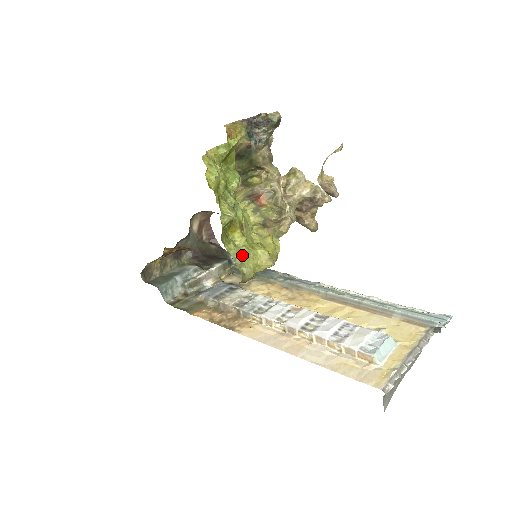
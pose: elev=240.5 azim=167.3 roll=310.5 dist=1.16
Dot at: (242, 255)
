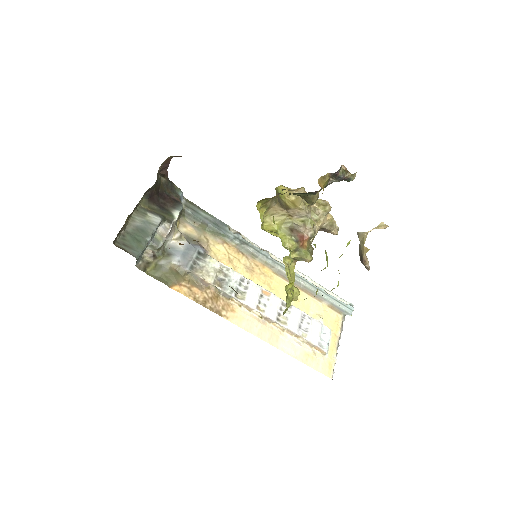
Dot at: (289, 303)
